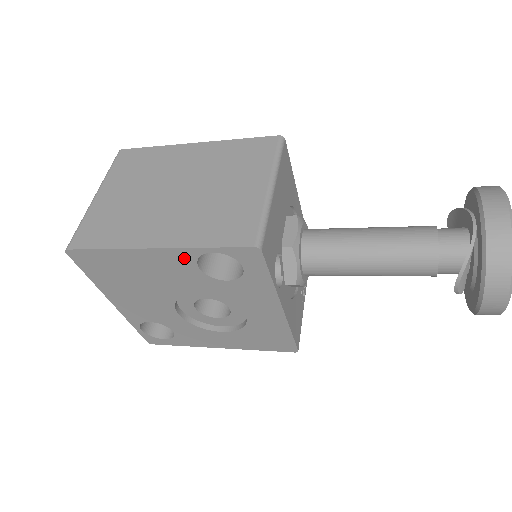
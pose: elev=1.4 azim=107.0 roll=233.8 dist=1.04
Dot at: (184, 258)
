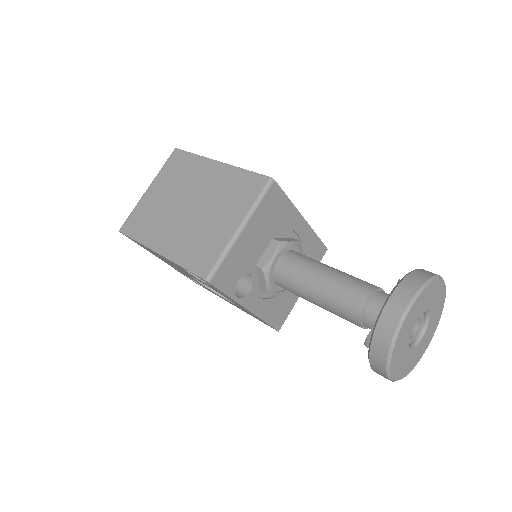
Dot at: (175, 264)
